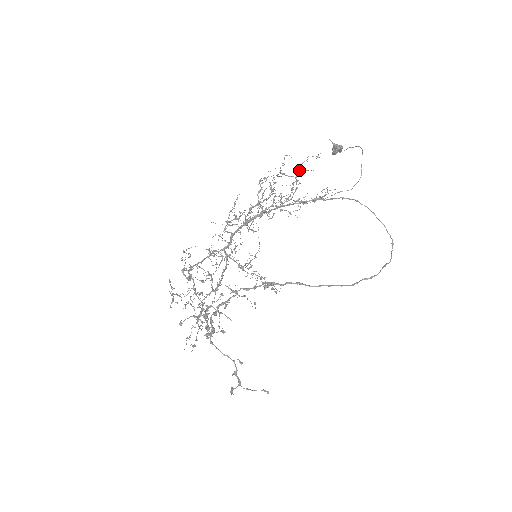
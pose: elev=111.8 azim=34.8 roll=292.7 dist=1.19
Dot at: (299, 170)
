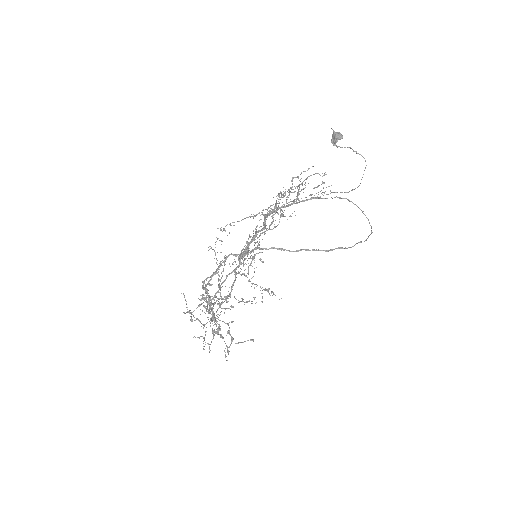
Dot at: occluded
